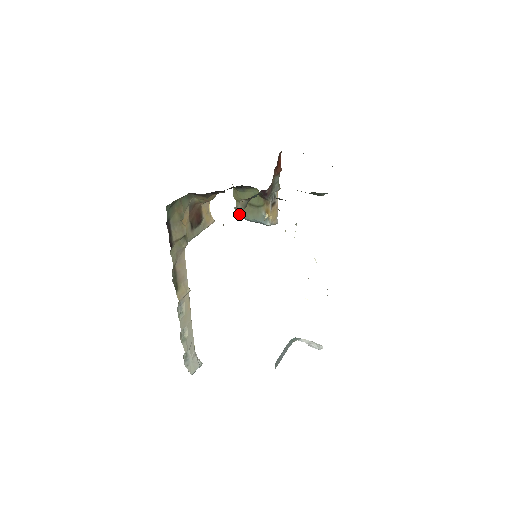
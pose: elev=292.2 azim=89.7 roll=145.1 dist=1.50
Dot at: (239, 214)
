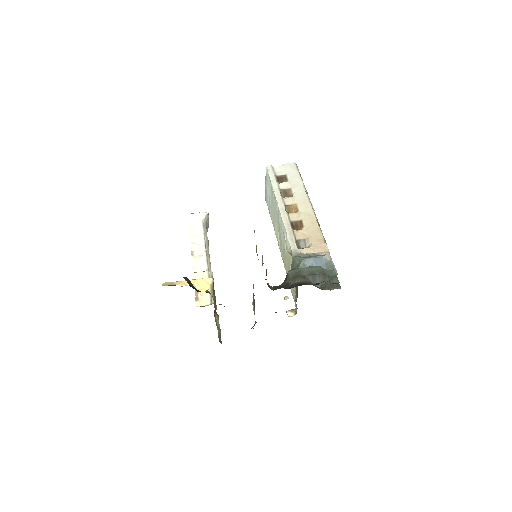
Dot at: occluded
